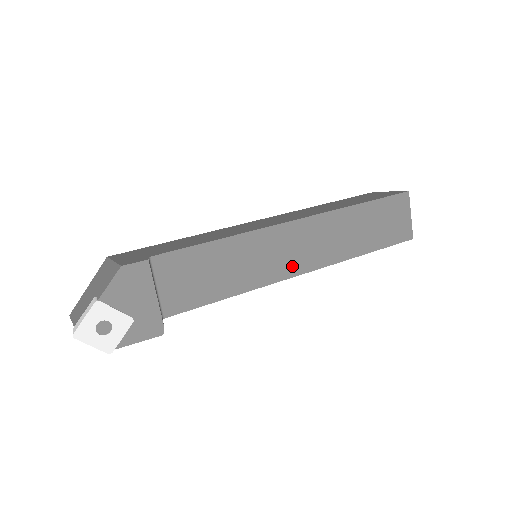
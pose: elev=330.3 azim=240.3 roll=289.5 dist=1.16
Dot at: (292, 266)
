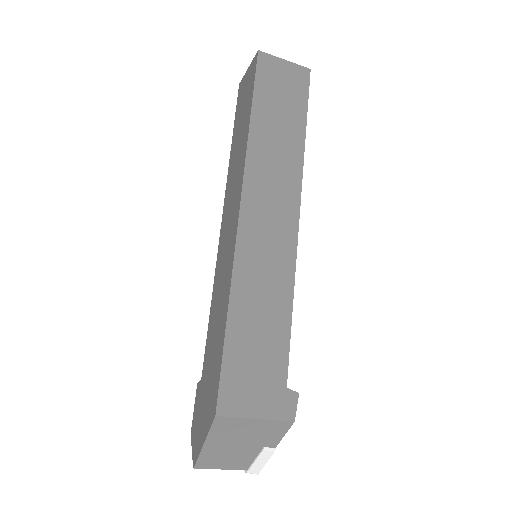
Dot at: occluded
